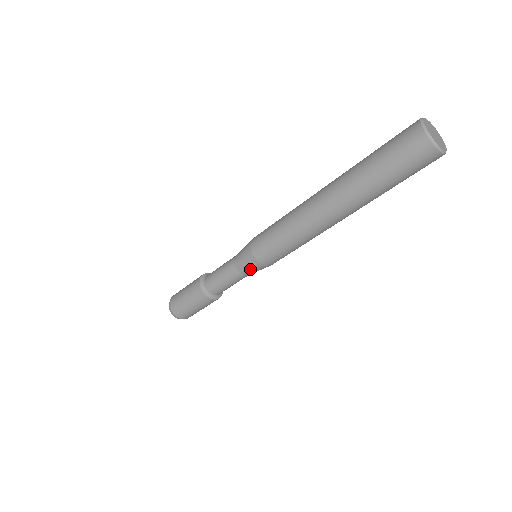
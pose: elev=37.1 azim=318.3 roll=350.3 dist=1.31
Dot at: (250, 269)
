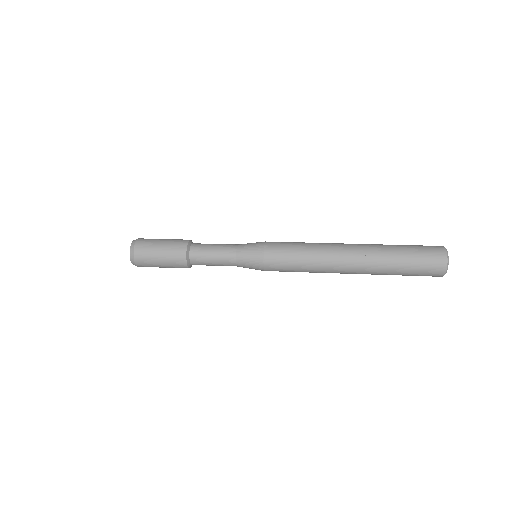
Dot at: occluded
